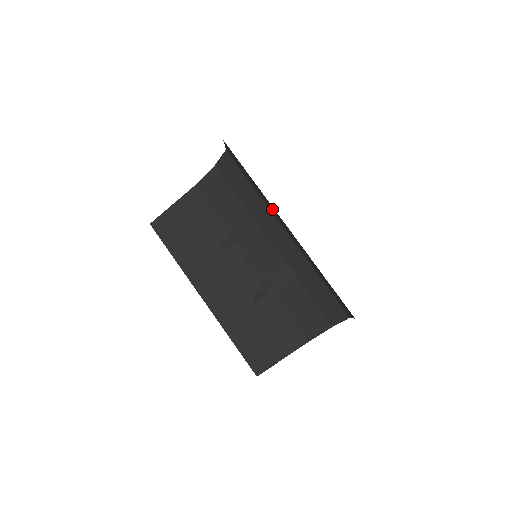
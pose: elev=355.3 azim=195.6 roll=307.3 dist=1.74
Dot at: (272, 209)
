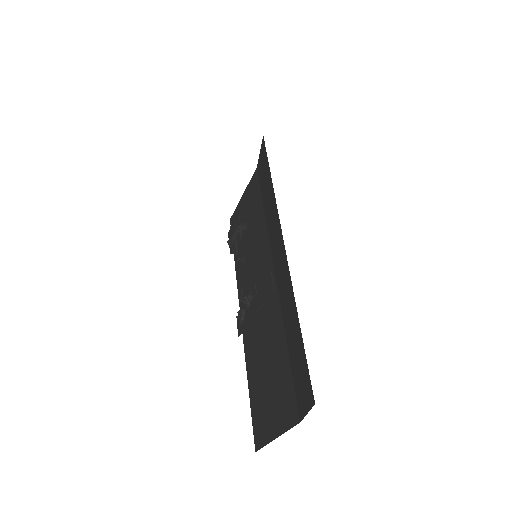
Dot at: occluded
